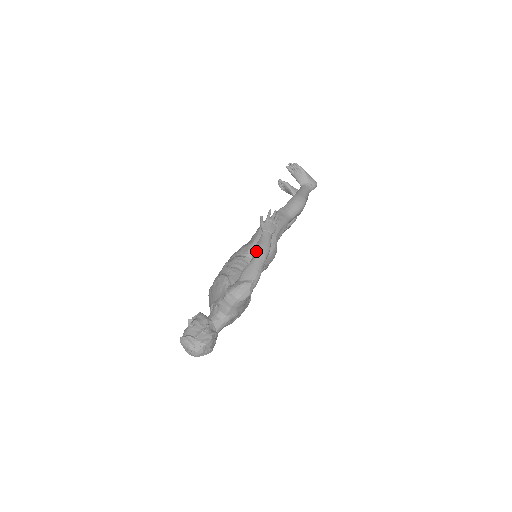
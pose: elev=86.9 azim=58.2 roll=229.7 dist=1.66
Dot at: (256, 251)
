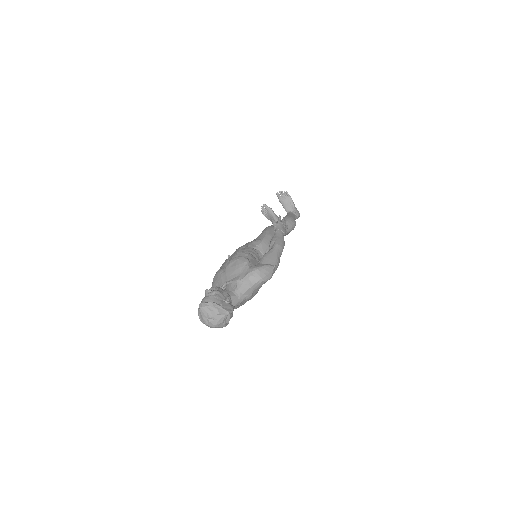
Dot at: (274, 243)
